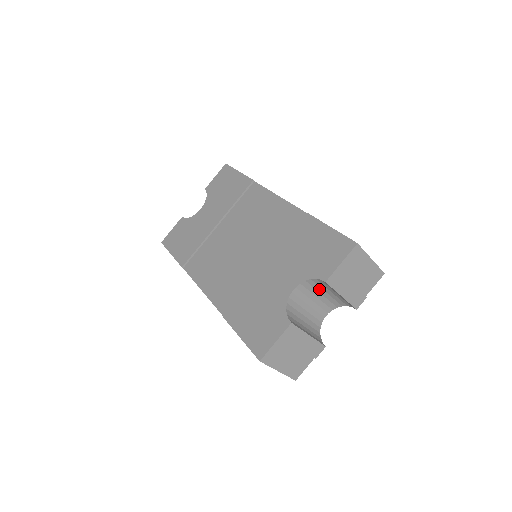
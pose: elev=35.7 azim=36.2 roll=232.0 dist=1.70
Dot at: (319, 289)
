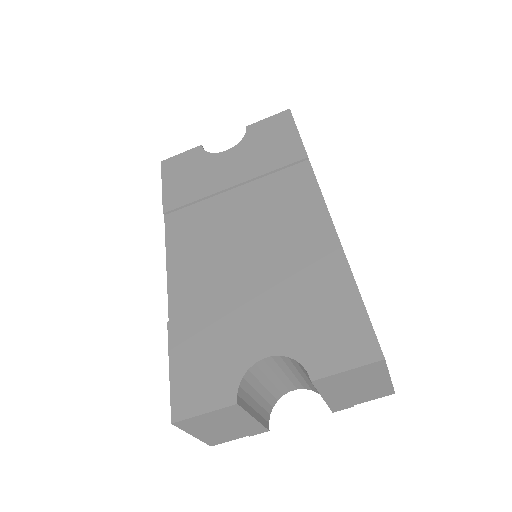
Dot at: (301, 370)
